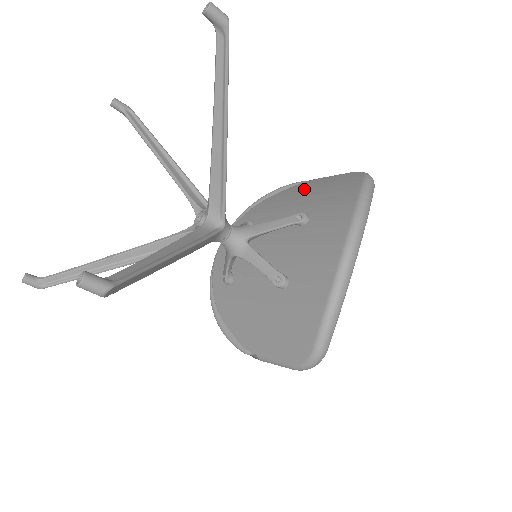
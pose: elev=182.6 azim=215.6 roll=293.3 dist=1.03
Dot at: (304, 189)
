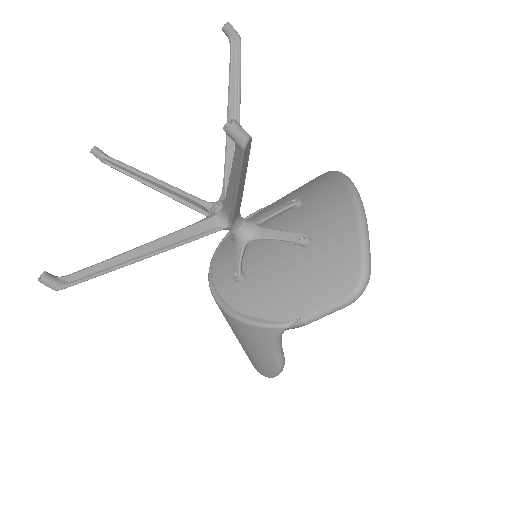
Dot at: (277, 202)
